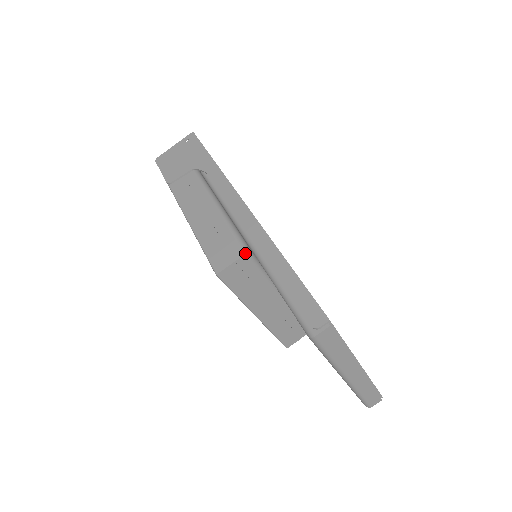
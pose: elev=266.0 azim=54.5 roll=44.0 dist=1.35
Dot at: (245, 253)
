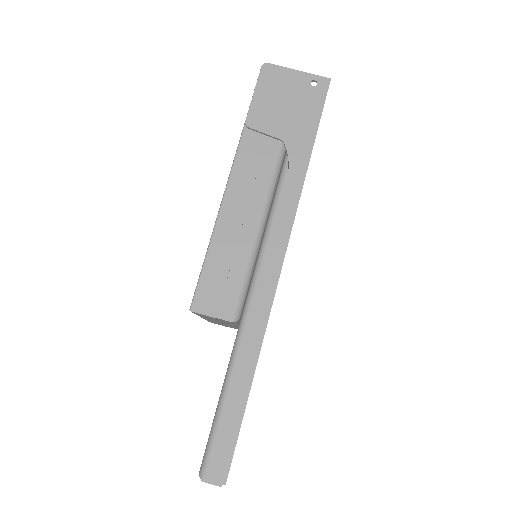
Dot at: (232, 321)
